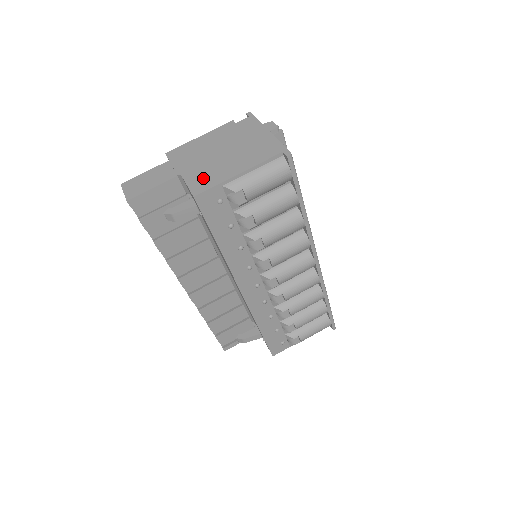
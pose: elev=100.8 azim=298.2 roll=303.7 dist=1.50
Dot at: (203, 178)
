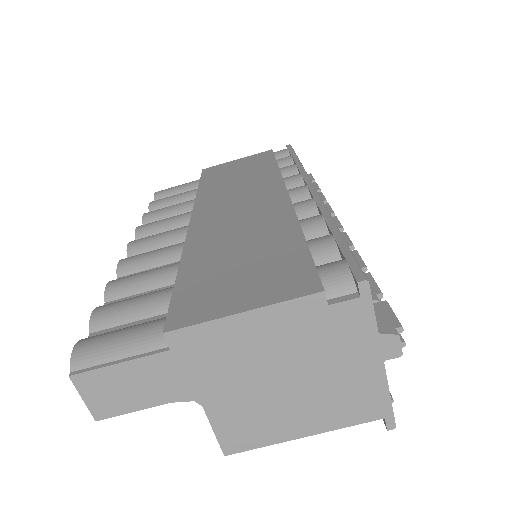
Dot at: (243, 427)
